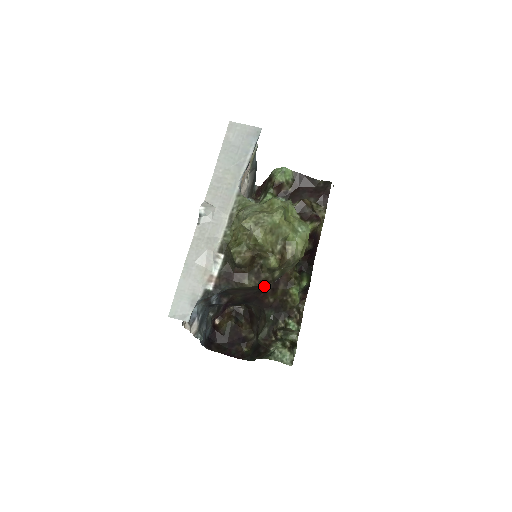
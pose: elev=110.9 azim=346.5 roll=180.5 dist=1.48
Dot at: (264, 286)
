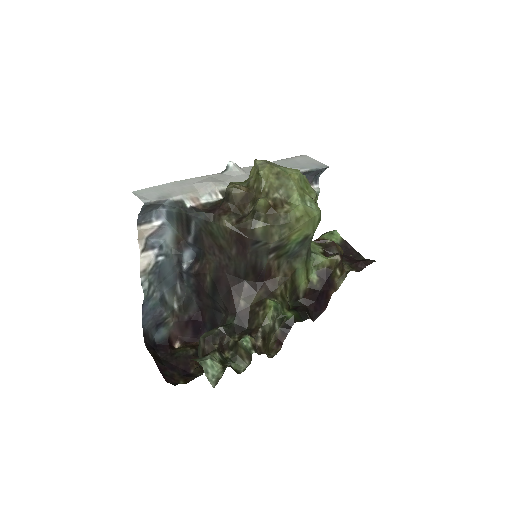
Dot at: (241, 256)
